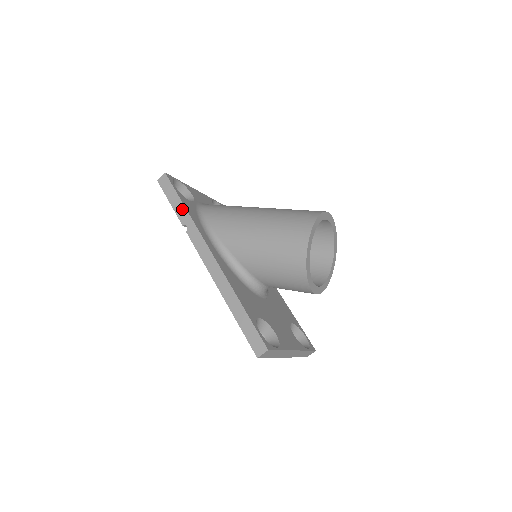
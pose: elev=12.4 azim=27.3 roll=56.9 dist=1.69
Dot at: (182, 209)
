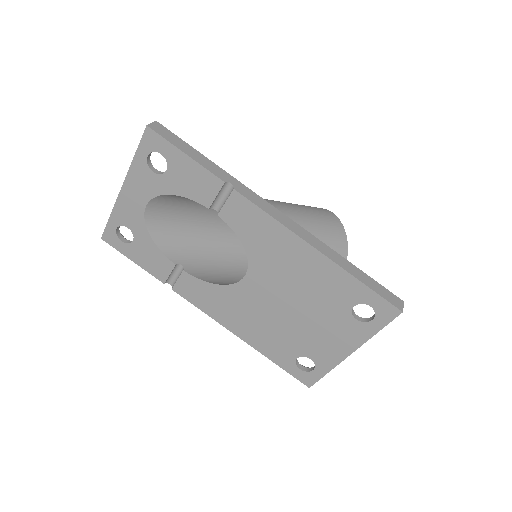
Dot at: (212, 164)
